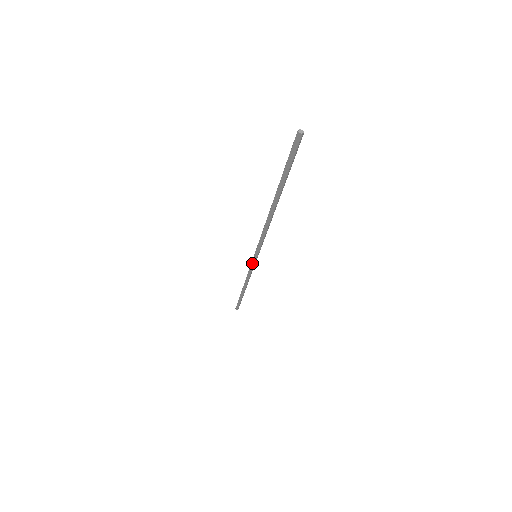
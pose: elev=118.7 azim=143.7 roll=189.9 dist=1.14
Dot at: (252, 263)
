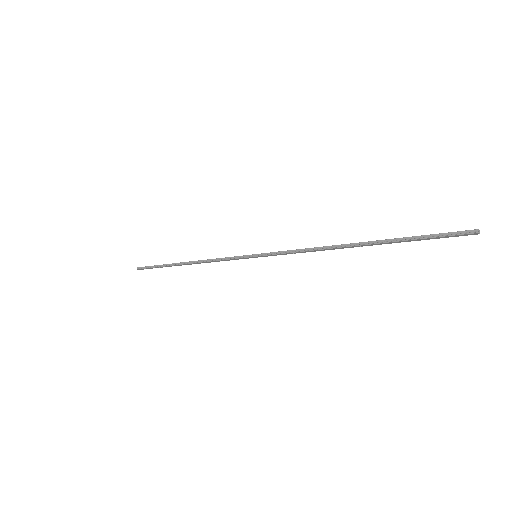
Dot at: (241, 258)
